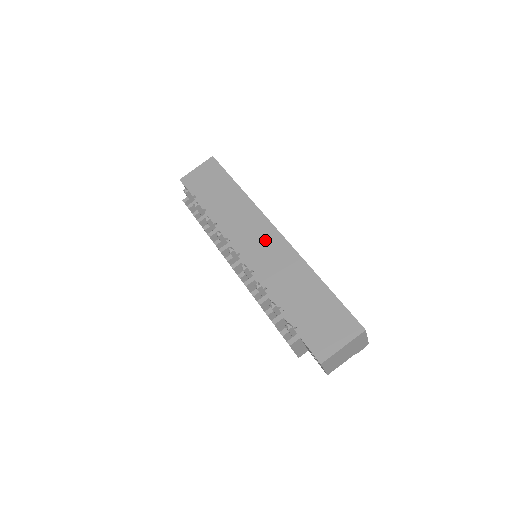
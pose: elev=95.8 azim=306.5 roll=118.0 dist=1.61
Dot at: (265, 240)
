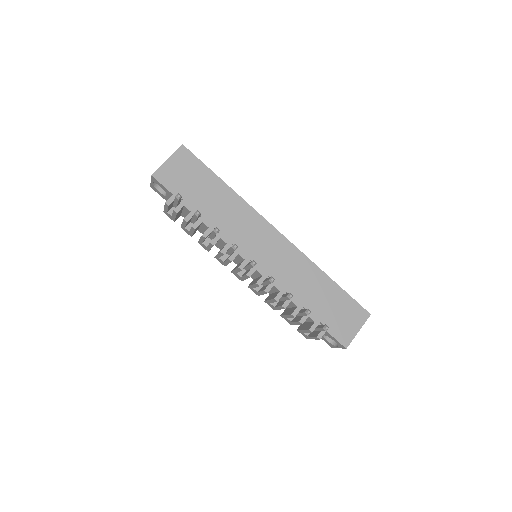
Dot at: (272, 244)
